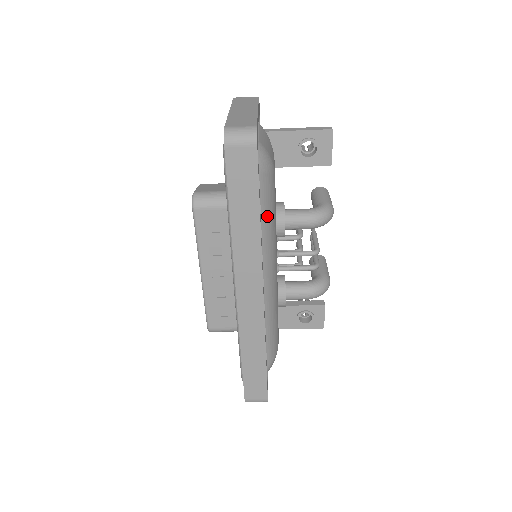
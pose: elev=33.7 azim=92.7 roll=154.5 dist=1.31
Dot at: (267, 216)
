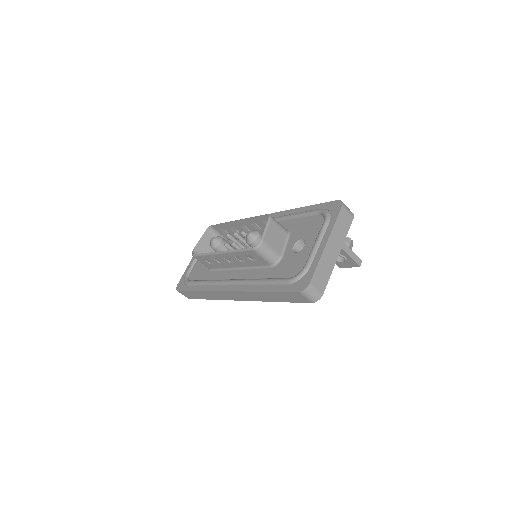
Dot at: occluded
